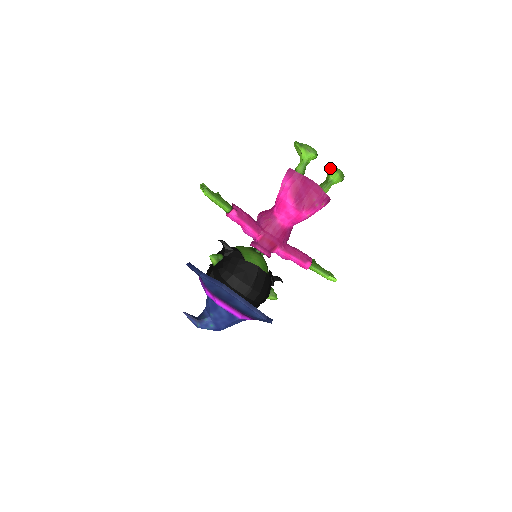
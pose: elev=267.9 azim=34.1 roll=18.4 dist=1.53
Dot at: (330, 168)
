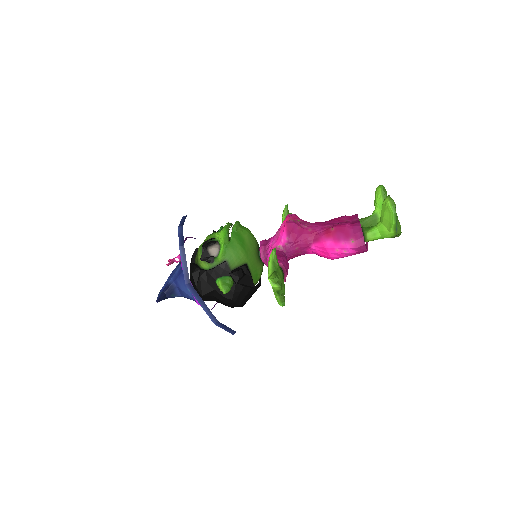
Dot at: occluded
